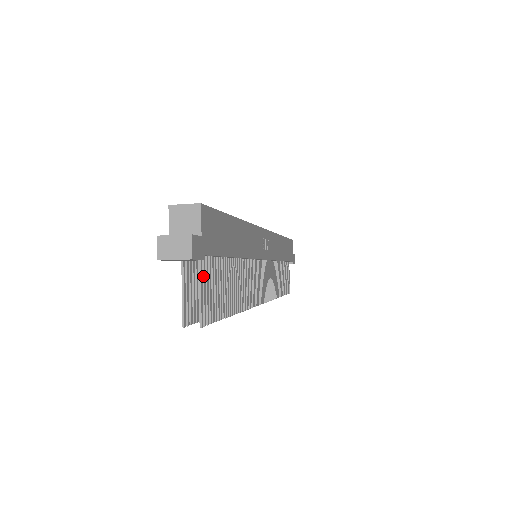
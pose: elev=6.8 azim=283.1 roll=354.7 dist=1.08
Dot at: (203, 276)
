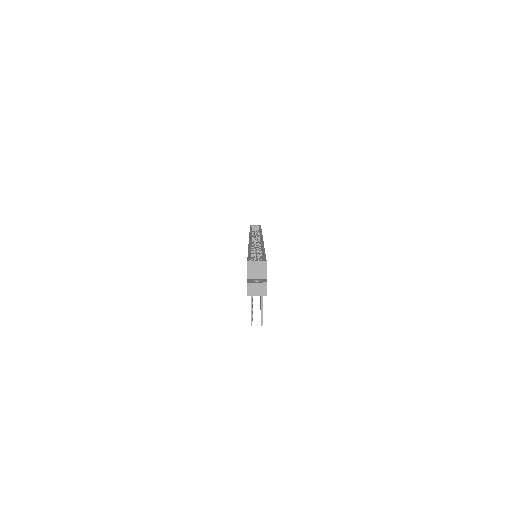
Dot at: (262, 297)
